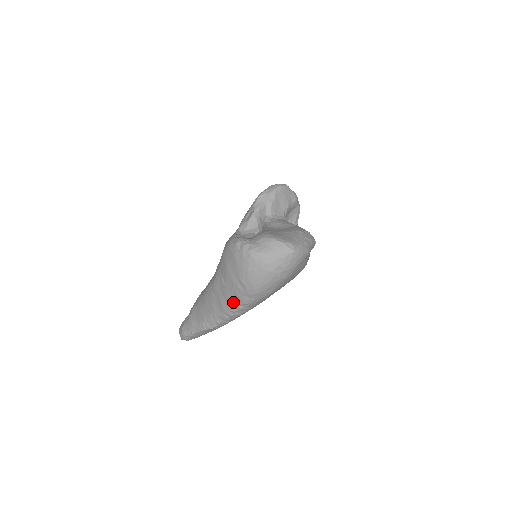
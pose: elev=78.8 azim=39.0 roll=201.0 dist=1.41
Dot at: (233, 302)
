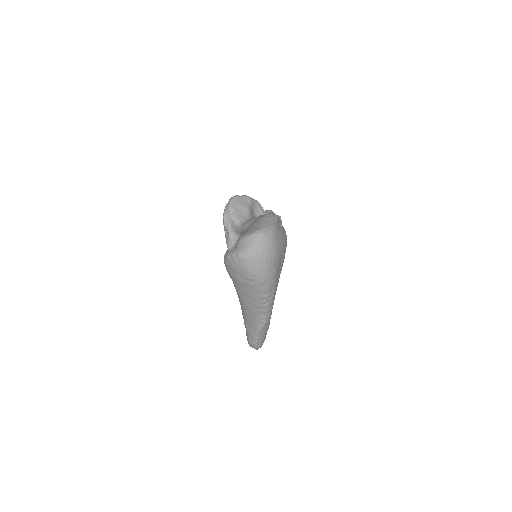
Dot at: (258, 296)
